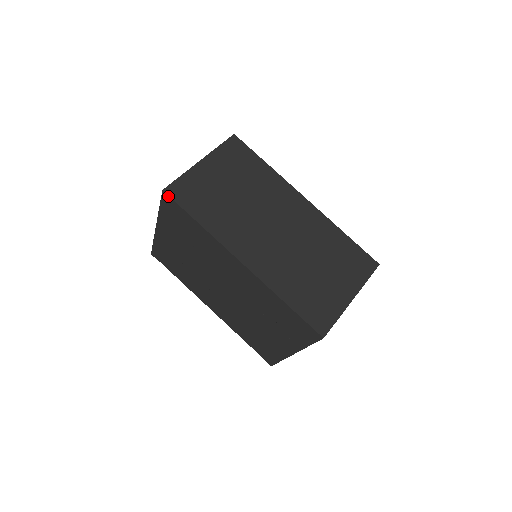
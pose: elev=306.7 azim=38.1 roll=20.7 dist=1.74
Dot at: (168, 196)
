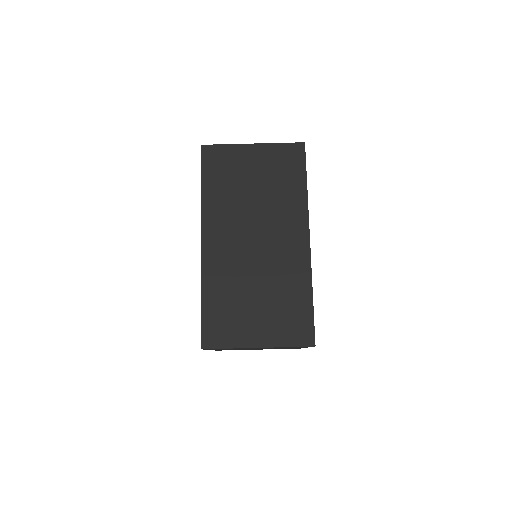
Dot at: (202, 152)
